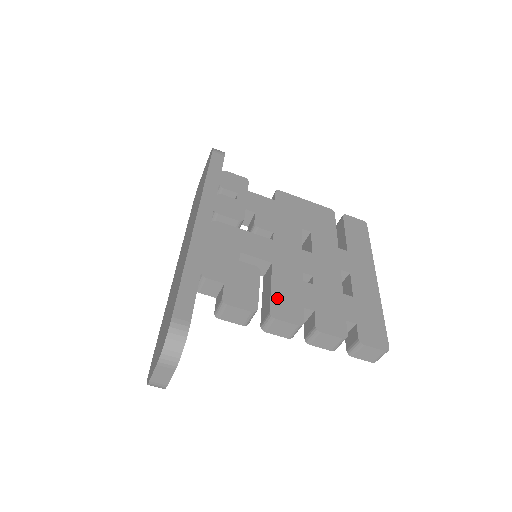
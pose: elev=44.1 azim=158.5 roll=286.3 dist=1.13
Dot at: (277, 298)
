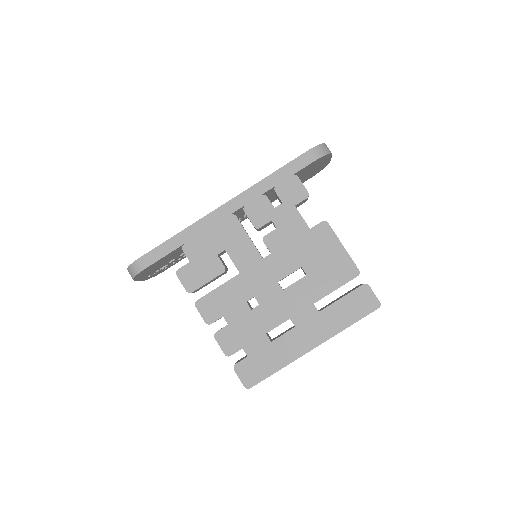
Dot at: (213, 297)
